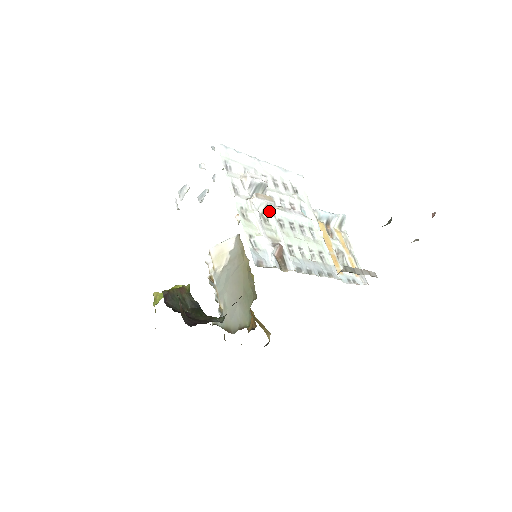
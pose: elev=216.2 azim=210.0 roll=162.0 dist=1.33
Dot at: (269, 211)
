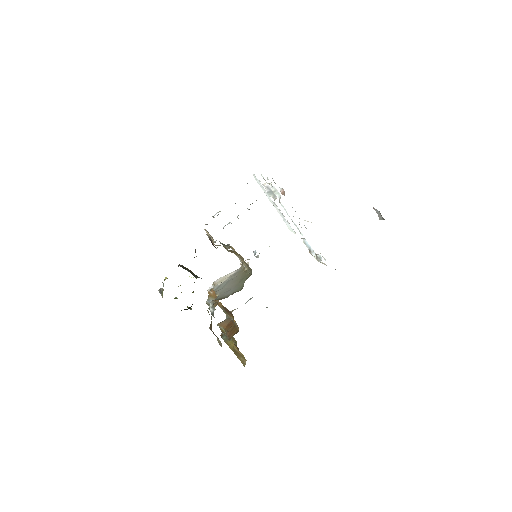
Dot at: (277, 195)
